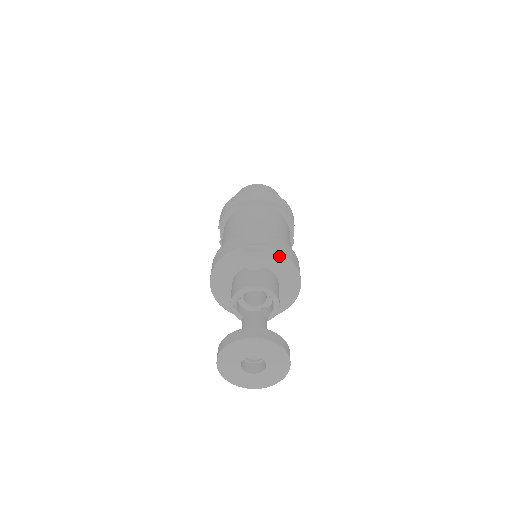
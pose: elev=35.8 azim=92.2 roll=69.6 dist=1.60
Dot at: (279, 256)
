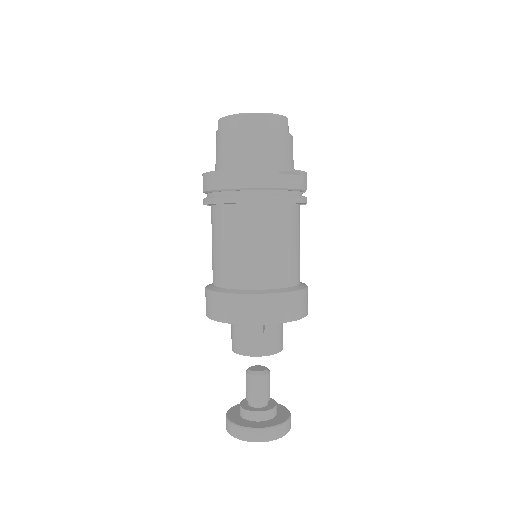
Dot at: (282, 322)
